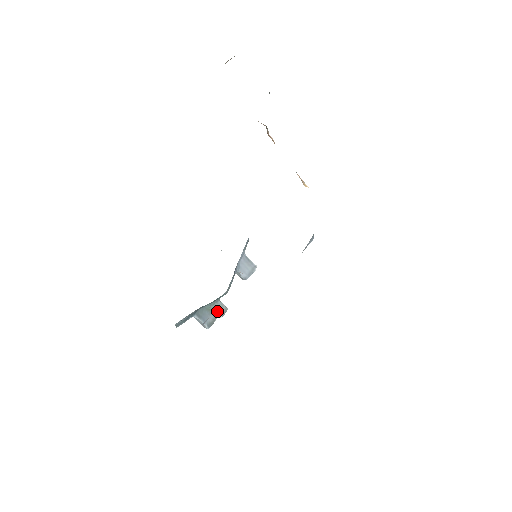
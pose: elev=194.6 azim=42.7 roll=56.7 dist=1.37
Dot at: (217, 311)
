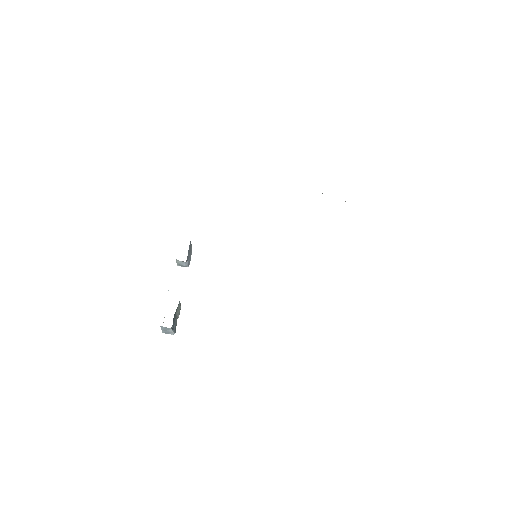
Dot at: (177, 312)
